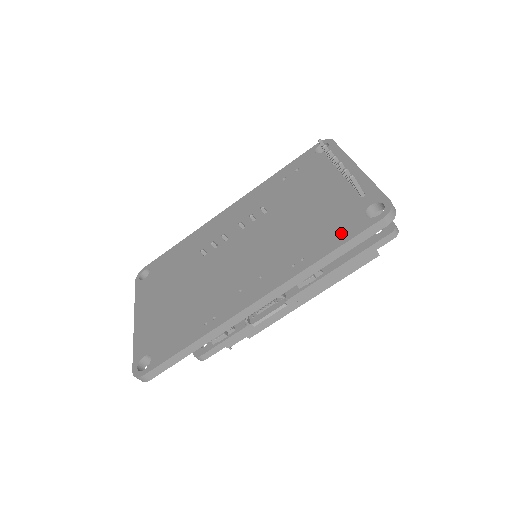
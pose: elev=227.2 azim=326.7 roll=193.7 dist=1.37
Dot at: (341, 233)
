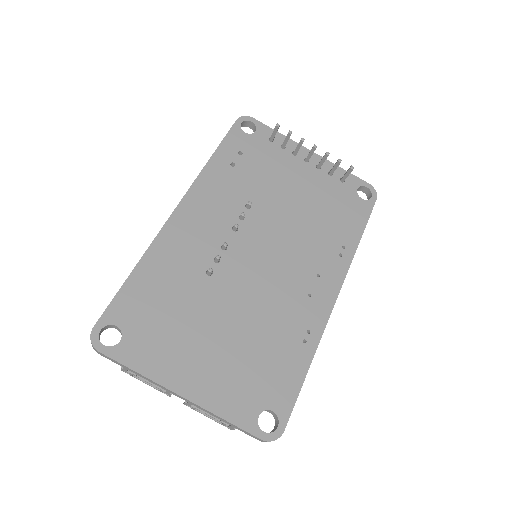
Dot at: (356, 217)
